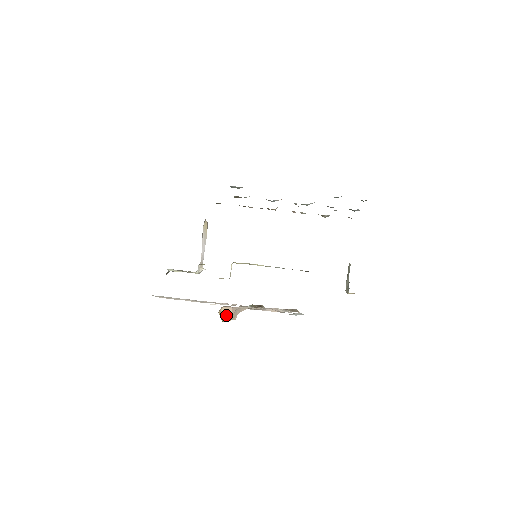
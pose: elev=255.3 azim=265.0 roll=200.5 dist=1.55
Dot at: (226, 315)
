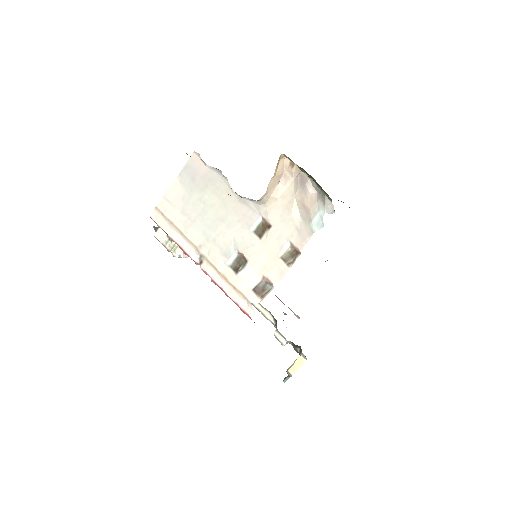
Dot at: (277, 168)
